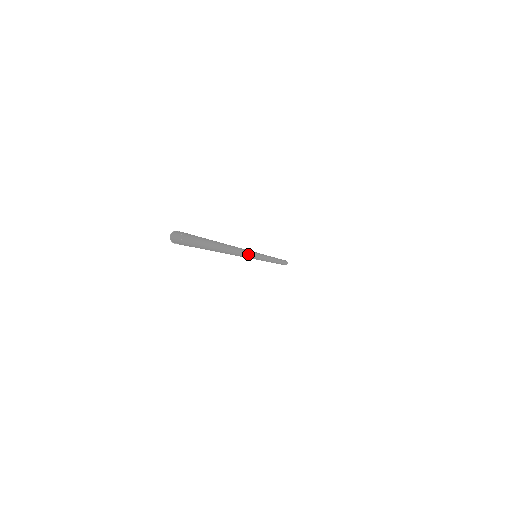
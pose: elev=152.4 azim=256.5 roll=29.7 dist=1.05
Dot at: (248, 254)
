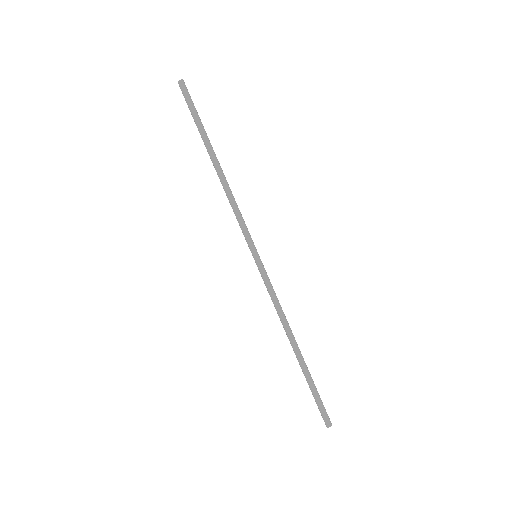
Dot at: occluded
